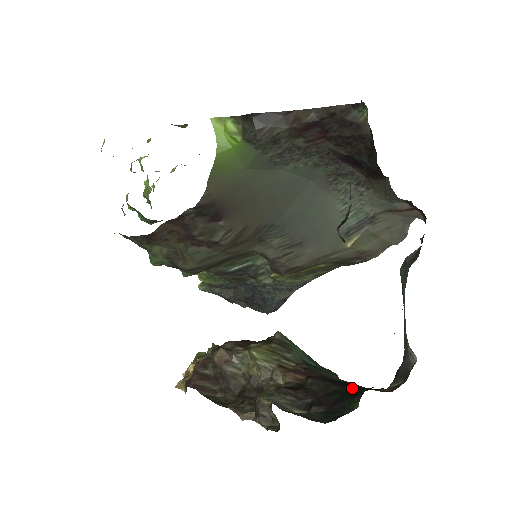
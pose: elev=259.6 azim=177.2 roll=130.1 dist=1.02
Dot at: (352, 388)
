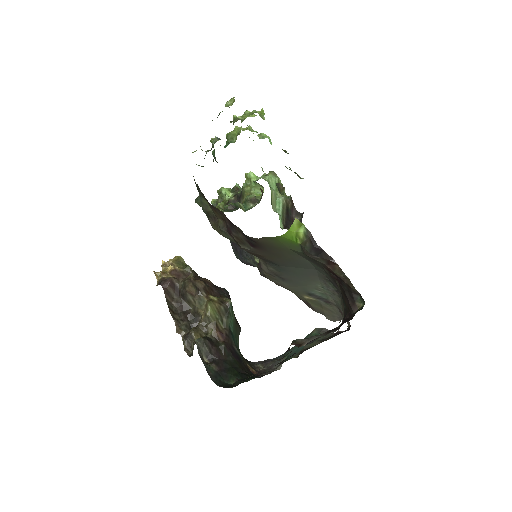
Dot at: (239, 364)
